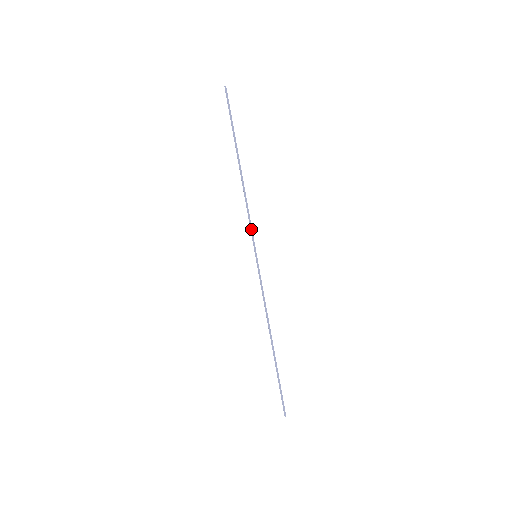
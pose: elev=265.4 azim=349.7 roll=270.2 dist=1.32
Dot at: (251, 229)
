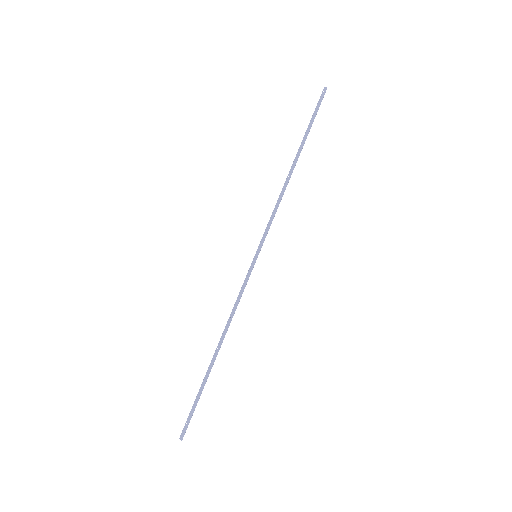
Dot at: (269, 228)
